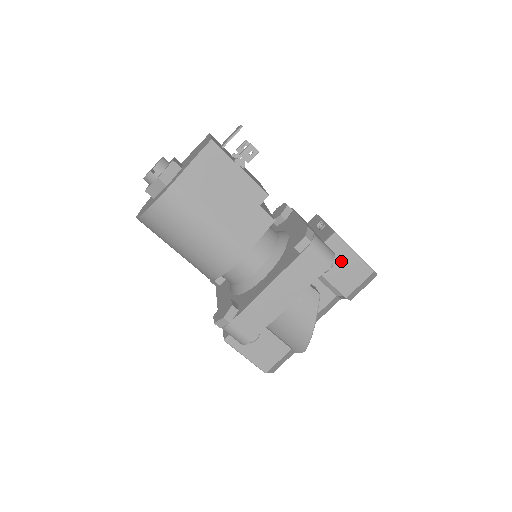
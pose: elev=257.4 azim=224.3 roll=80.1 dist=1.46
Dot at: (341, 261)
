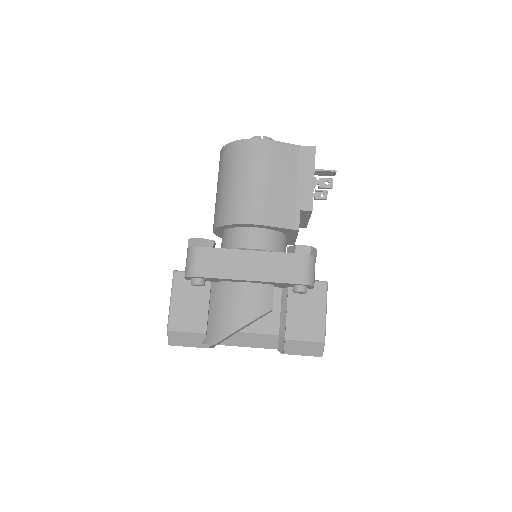
Dot at: (311, 306)
